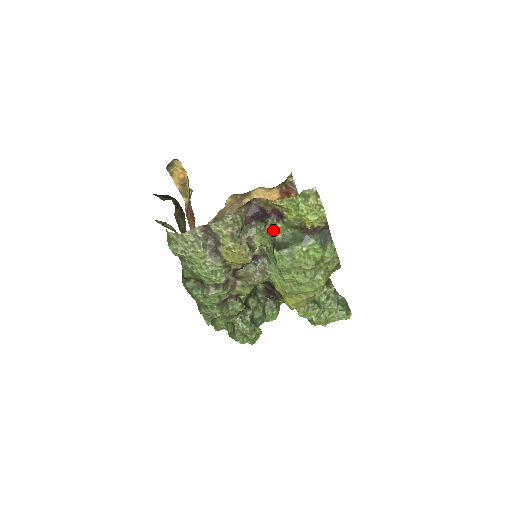
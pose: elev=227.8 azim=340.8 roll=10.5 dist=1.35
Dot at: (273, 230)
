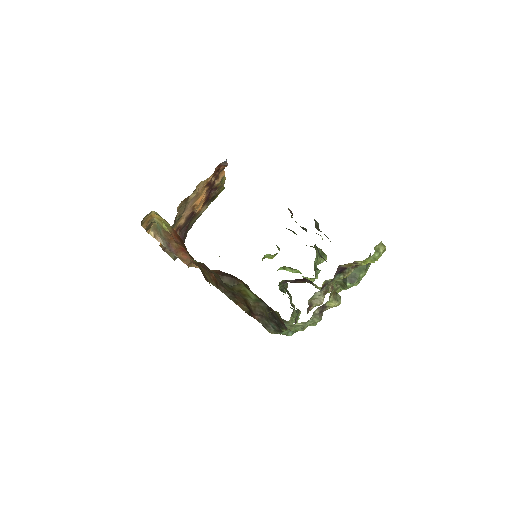
Dot at: occluded
